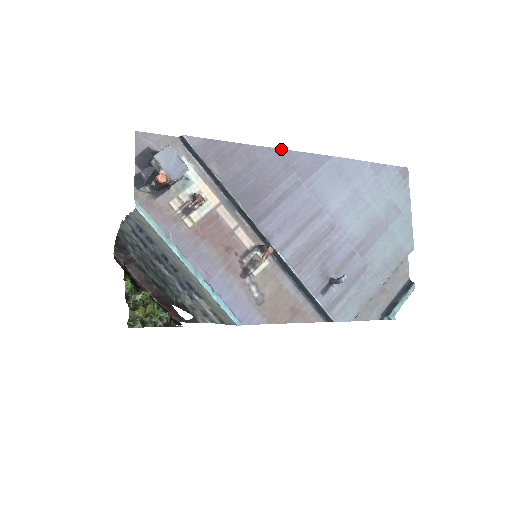
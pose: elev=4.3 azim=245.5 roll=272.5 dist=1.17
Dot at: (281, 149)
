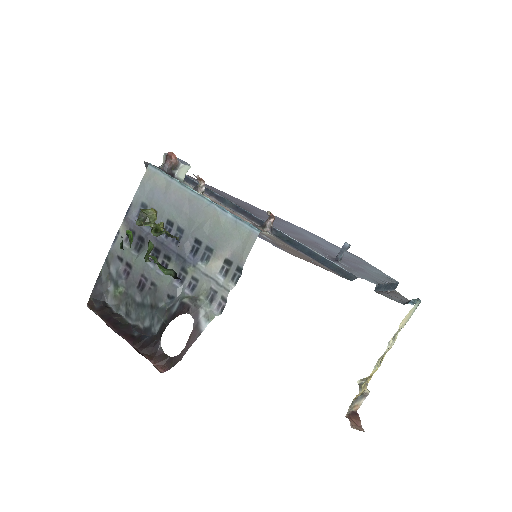
Dot at: (256, 207)
